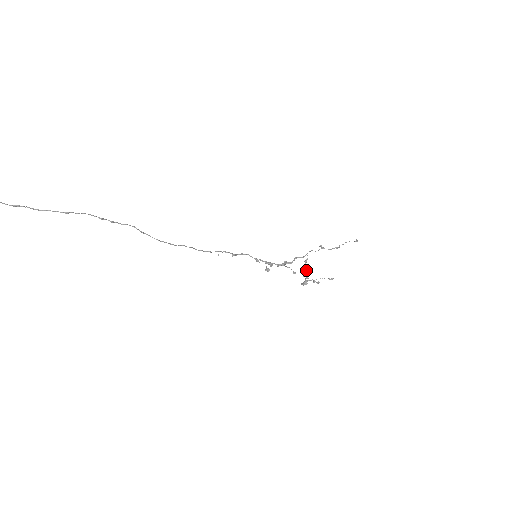
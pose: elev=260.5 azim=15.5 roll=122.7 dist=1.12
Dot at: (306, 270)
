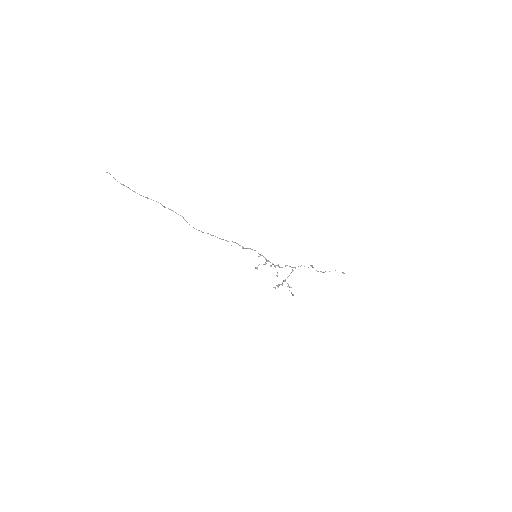
Dot at: occluded
